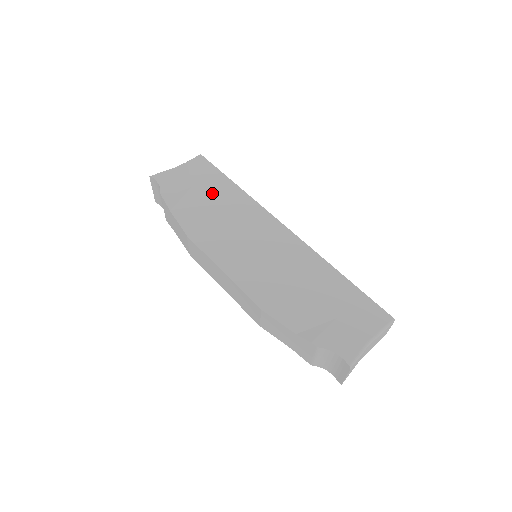
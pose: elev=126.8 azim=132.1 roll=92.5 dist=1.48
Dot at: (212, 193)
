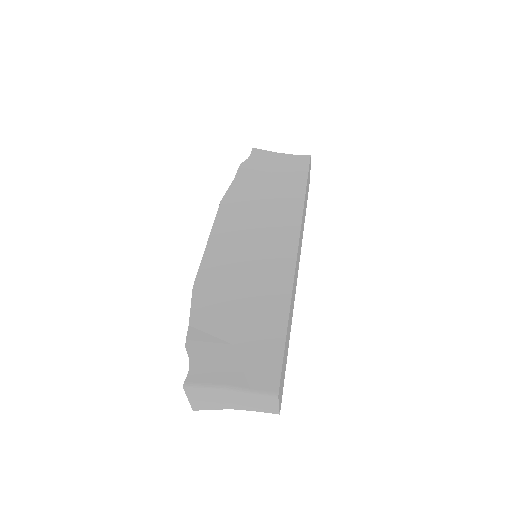
Dot at: (279, 186)
